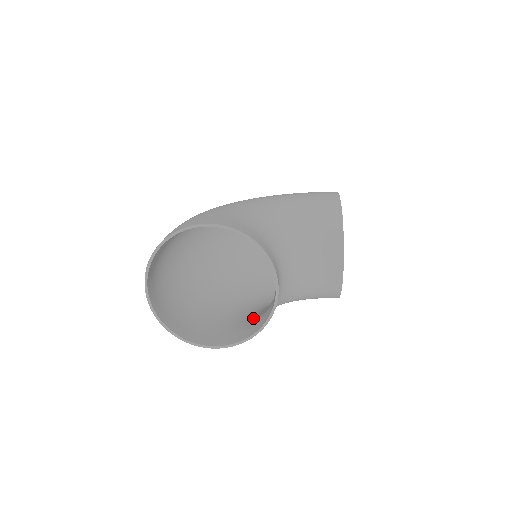
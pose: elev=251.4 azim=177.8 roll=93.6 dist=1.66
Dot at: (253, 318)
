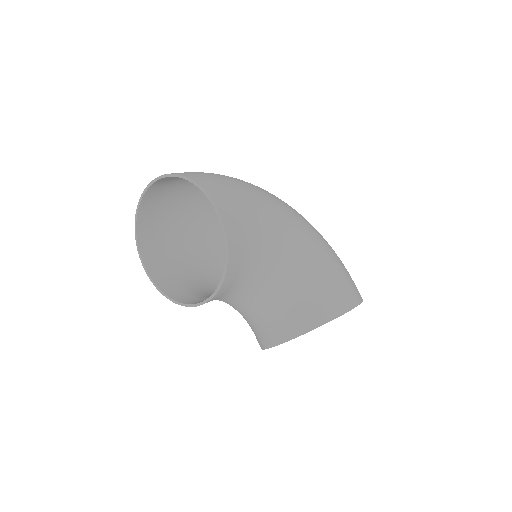
Dot at: (194, 283)
